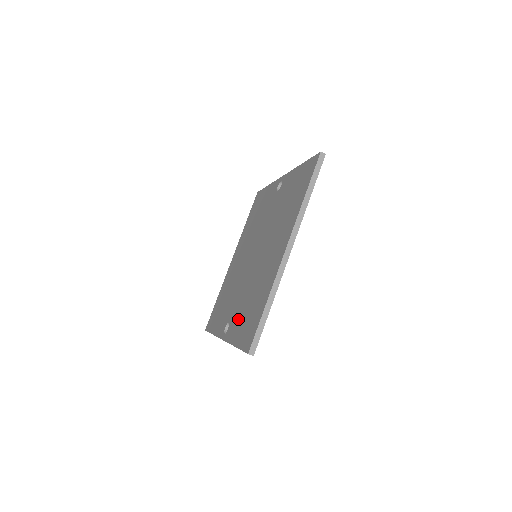
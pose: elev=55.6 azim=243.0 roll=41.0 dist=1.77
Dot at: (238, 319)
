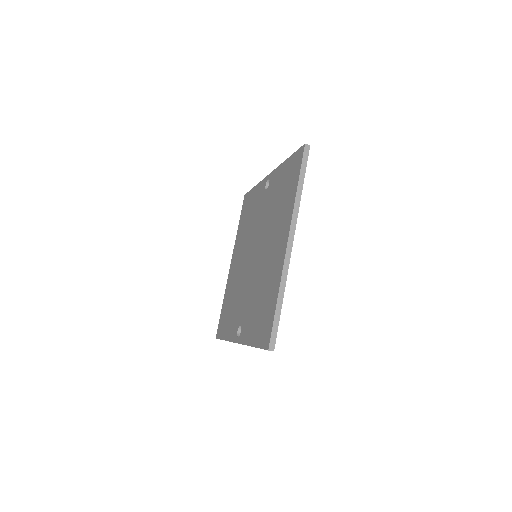
Dot at: (250, 320)
